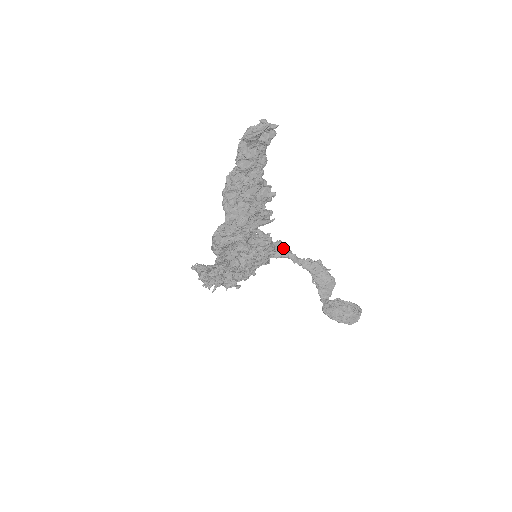
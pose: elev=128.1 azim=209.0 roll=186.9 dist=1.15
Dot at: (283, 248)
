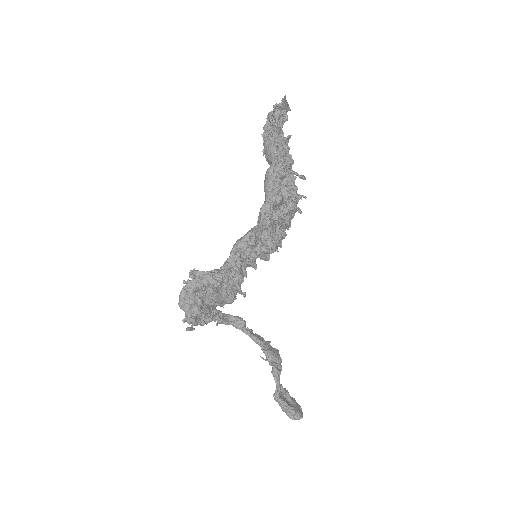
Dot at: (228, 314)
